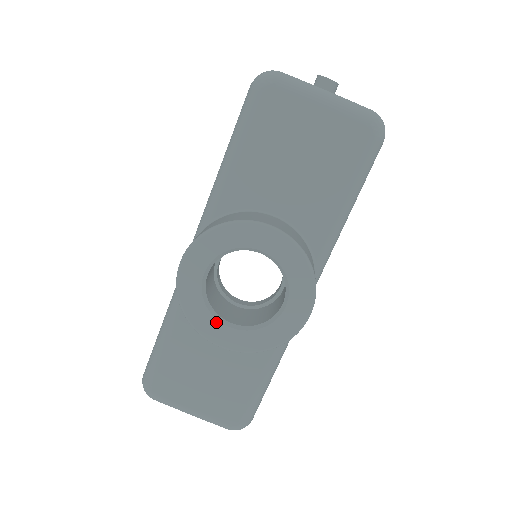
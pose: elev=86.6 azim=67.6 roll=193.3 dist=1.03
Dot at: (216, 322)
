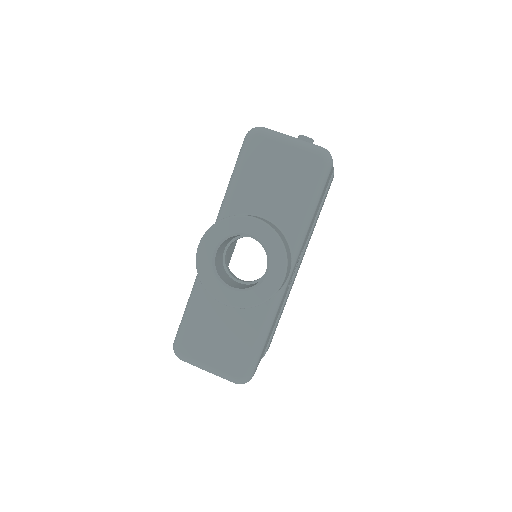
Dot at: (222, 286)
